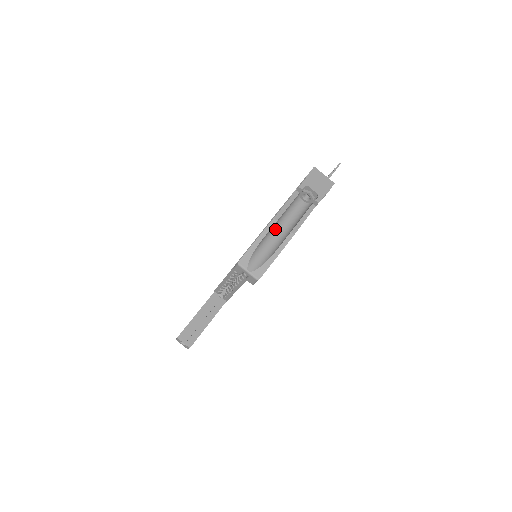
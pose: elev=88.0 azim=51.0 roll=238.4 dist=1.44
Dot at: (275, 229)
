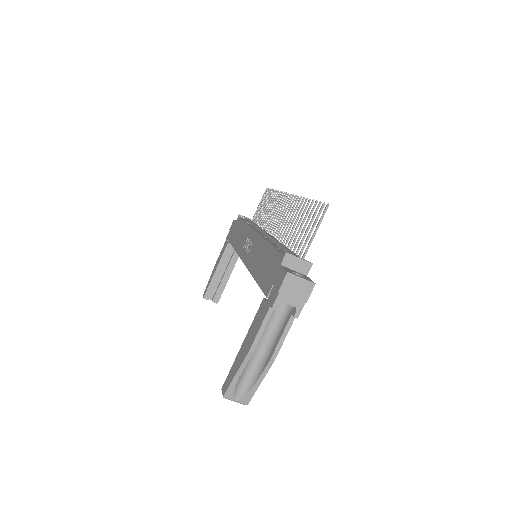
Dot at: occluded
